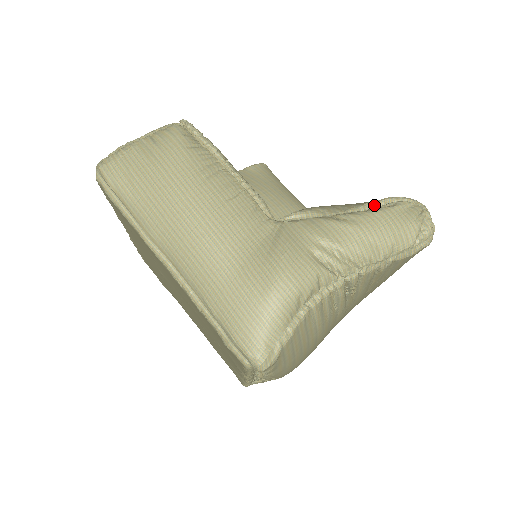
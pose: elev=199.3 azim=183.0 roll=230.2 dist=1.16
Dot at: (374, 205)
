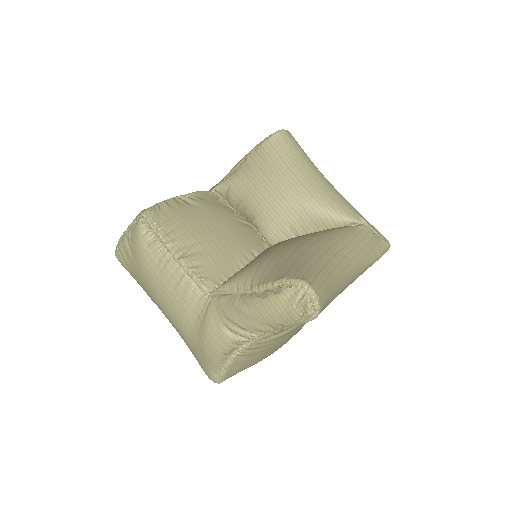
Dot at: (268, 287)
